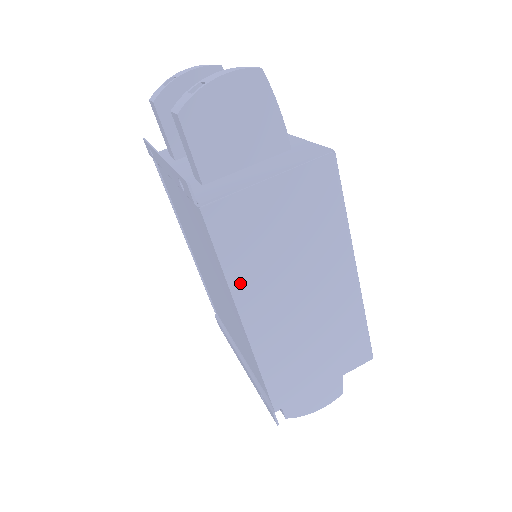
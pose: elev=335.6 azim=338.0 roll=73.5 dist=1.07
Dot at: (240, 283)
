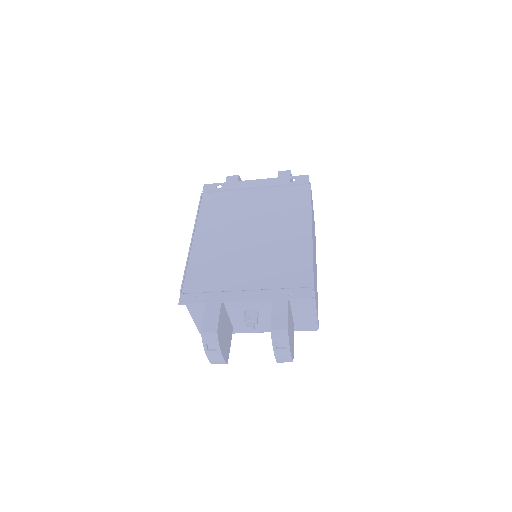
Dot at: occluded
